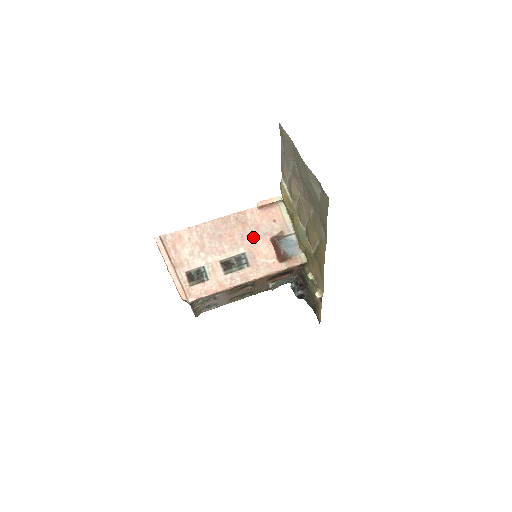
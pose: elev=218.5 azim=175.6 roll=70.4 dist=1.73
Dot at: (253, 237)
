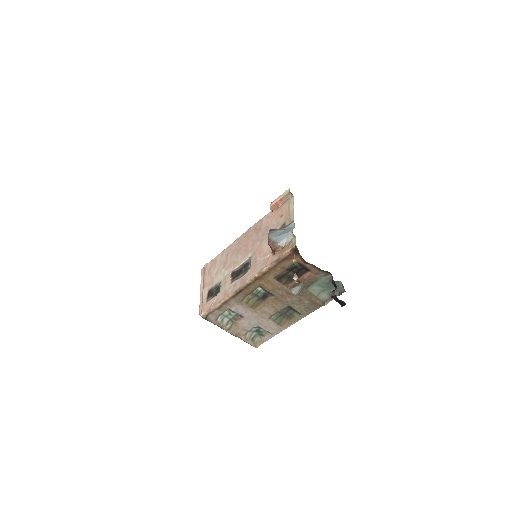
Dot at: (261, 239)
